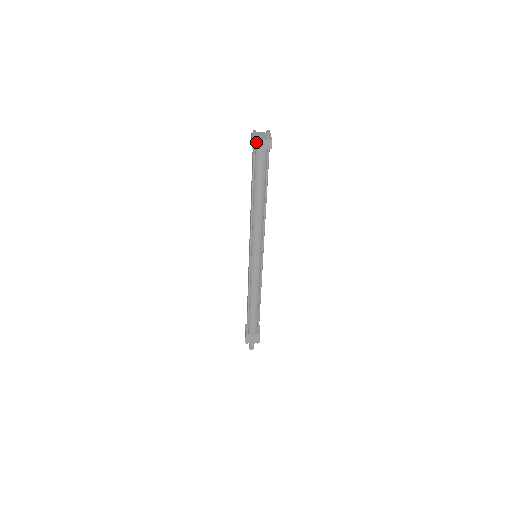
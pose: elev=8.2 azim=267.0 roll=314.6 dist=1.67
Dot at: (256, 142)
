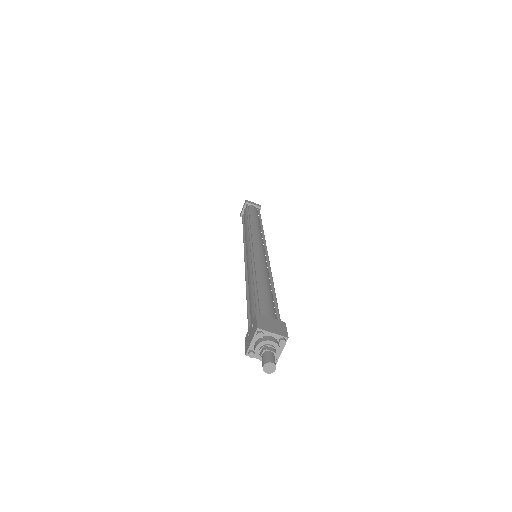
Dot at: (249, 201)
